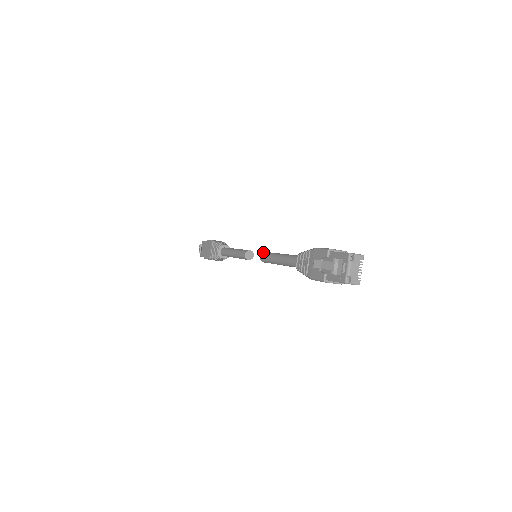
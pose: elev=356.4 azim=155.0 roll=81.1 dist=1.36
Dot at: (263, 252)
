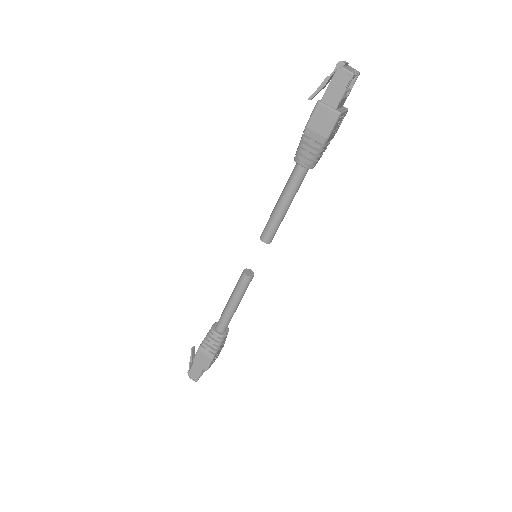
Dot at: occluded
